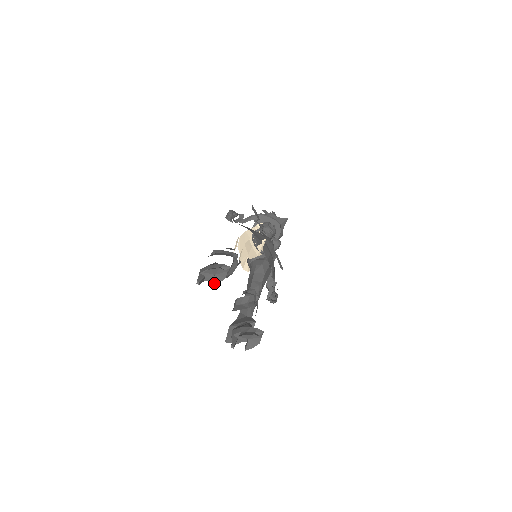
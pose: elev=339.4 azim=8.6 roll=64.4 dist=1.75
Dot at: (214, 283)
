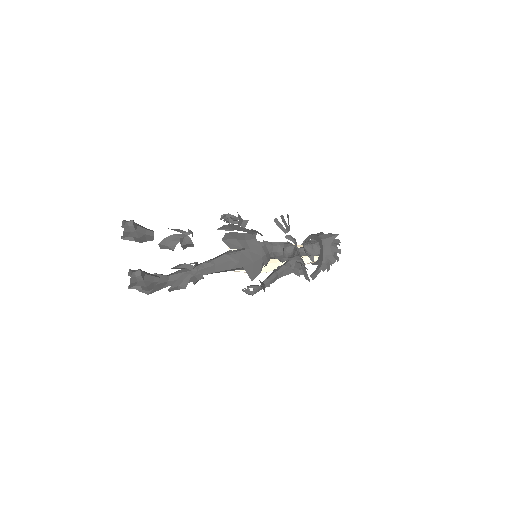
Dot at: (124, 234)
